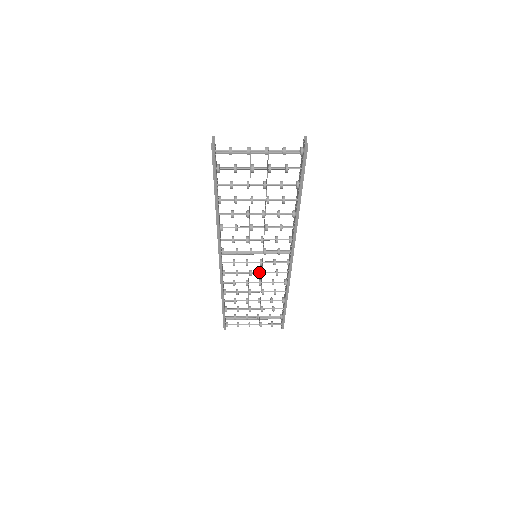
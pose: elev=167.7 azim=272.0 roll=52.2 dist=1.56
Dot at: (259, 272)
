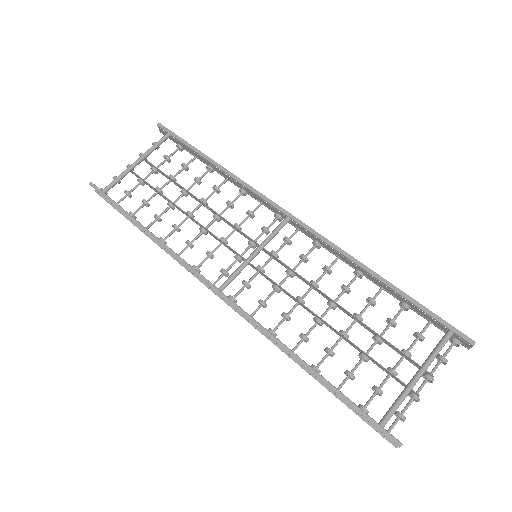
Dot at: occluded
